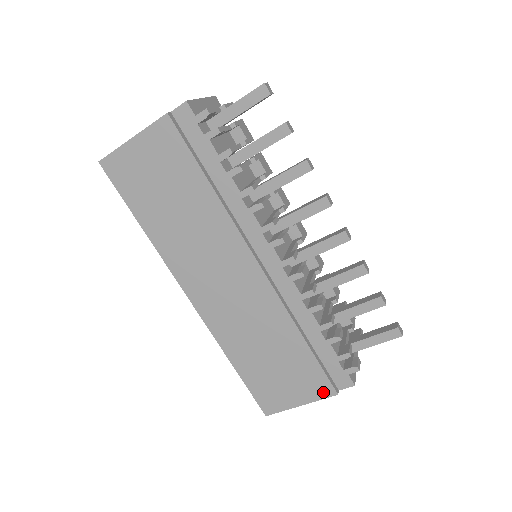
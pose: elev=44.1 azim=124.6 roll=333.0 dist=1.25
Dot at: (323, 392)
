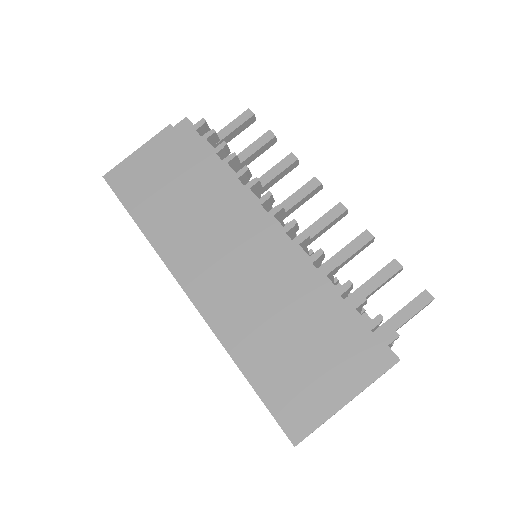
Dot at: (363, 376)
